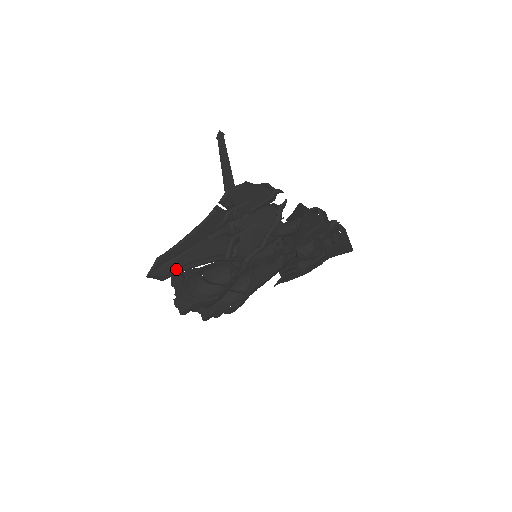
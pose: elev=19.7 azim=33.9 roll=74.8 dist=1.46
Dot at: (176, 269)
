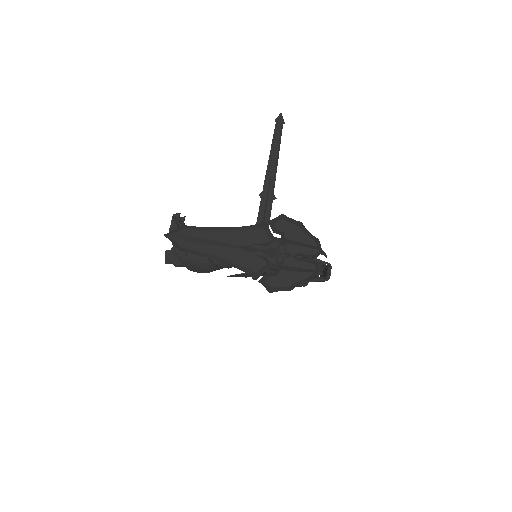
Dot at: (202, 253)
